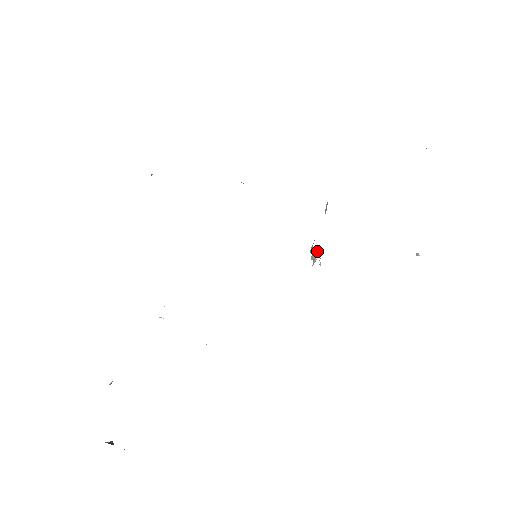
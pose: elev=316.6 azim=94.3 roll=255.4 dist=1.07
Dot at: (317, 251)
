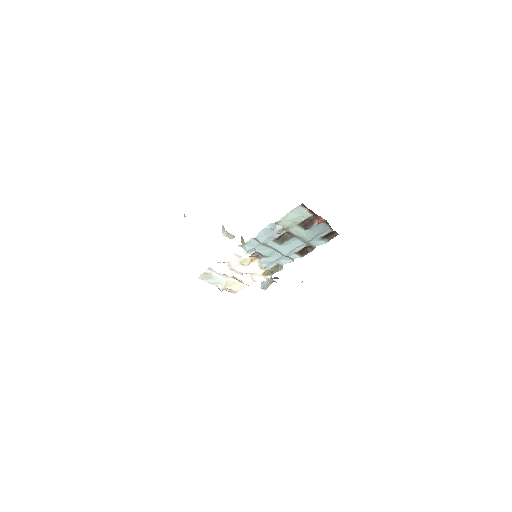
Dot at: (263, 282)
